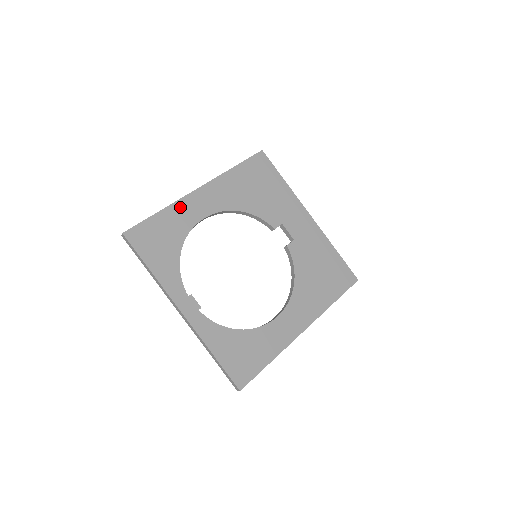
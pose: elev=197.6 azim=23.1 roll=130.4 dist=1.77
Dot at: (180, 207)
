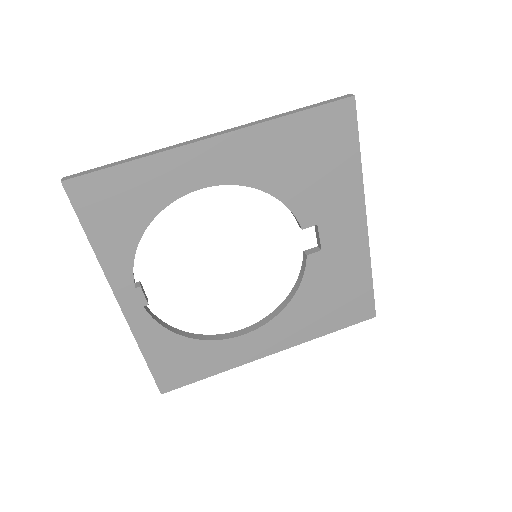
Dot at: (169, 162)
